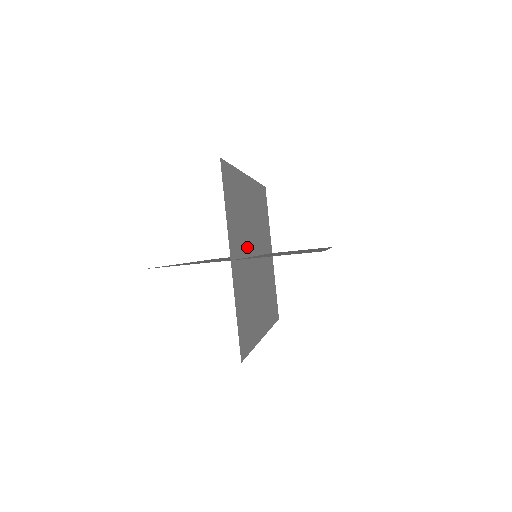
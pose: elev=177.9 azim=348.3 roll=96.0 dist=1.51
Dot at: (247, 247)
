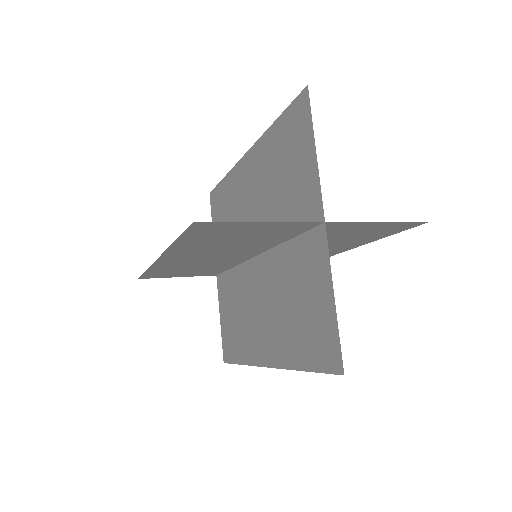
Dot at: occluded
